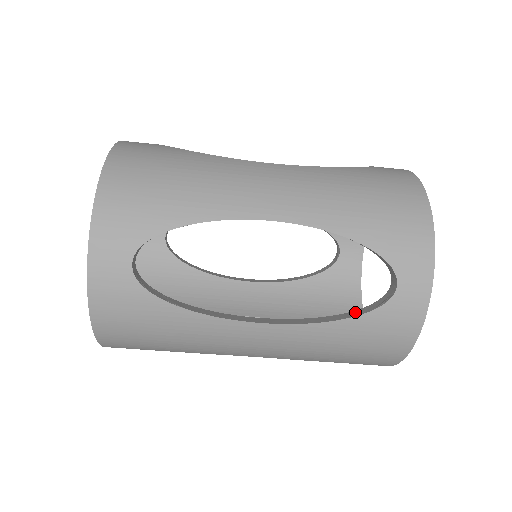
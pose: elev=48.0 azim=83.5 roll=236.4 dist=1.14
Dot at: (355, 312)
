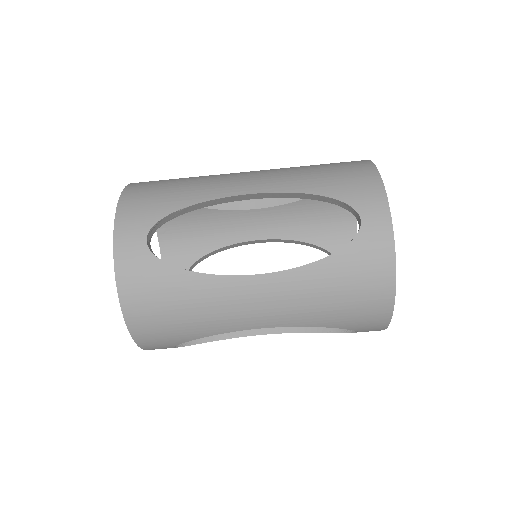
Dot at: occluded
